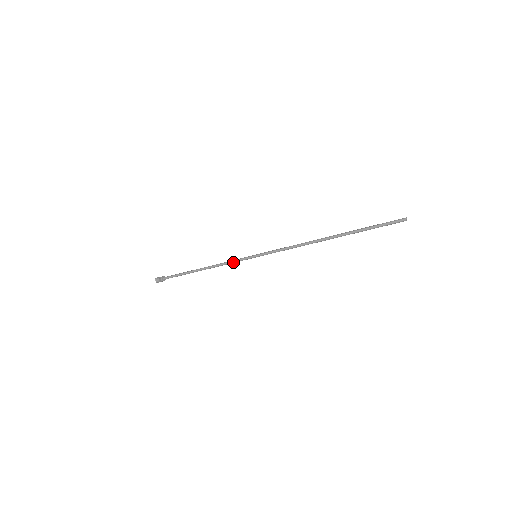
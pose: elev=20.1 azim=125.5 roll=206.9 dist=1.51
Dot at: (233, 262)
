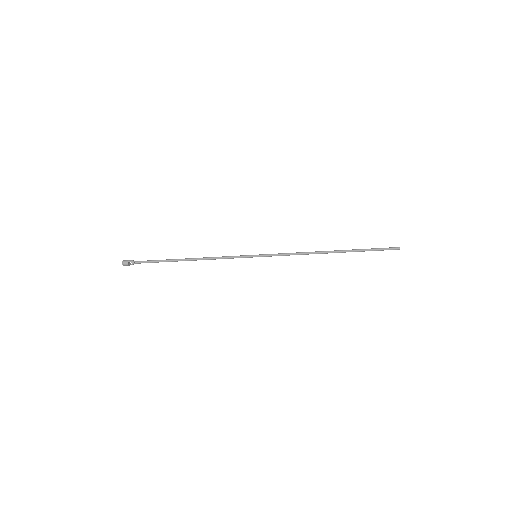
Dot at: (229, 258)
